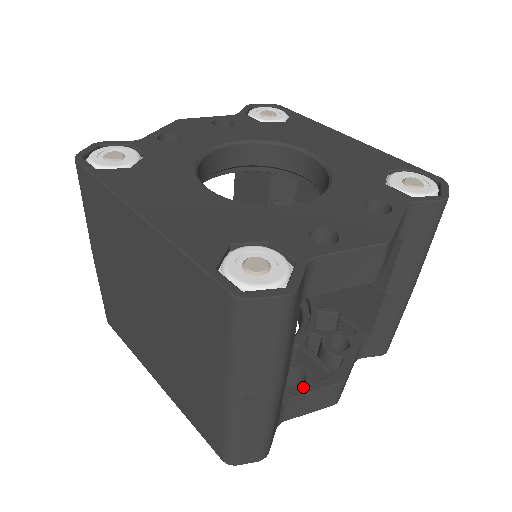
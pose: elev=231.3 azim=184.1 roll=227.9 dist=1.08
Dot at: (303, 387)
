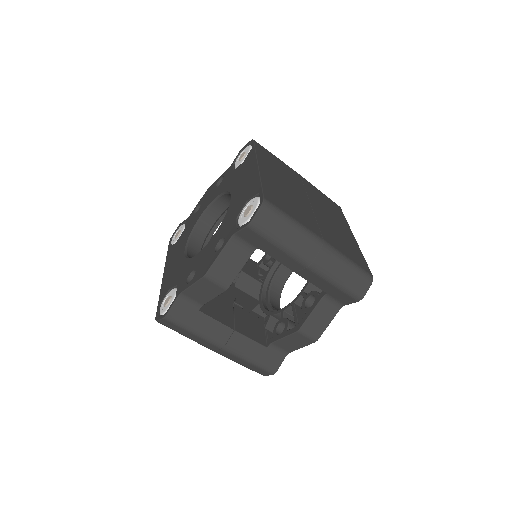
Dot at: (280, 335)
